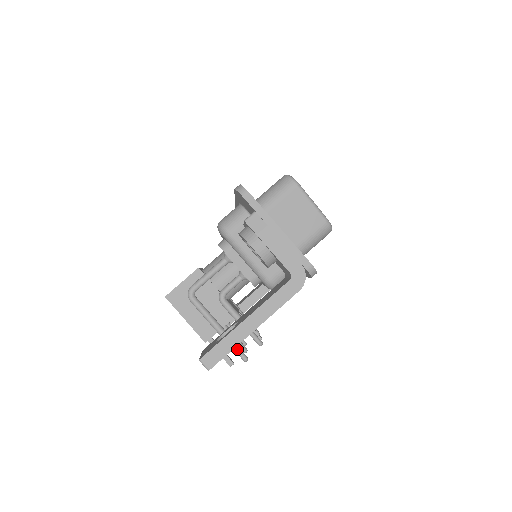
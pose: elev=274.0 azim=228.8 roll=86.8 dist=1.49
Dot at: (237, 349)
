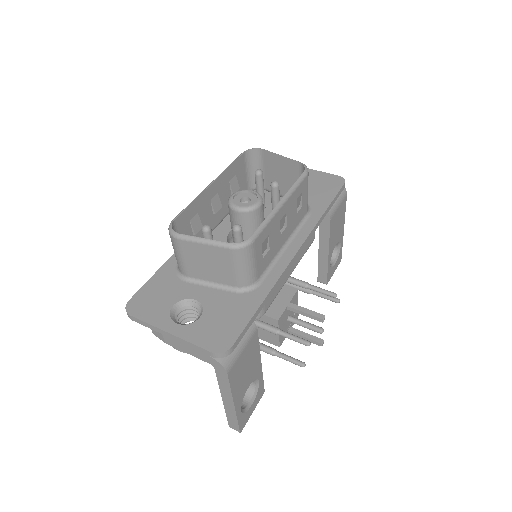
Dot at: (289, 361)
